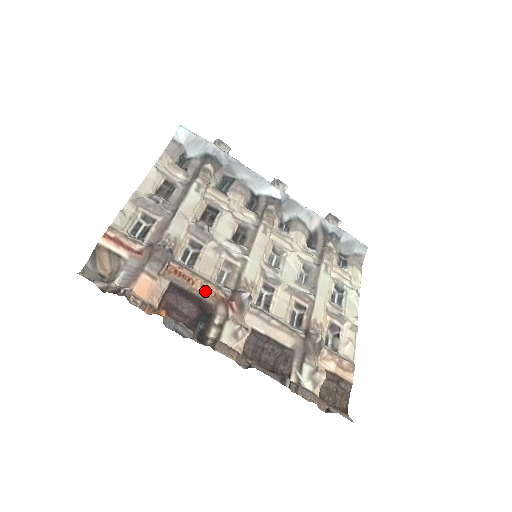
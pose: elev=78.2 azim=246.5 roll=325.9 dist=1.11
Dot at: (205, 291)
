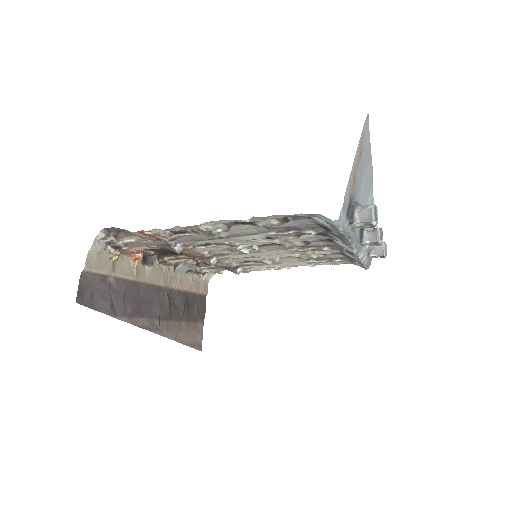
Dot at: (187, 254)
